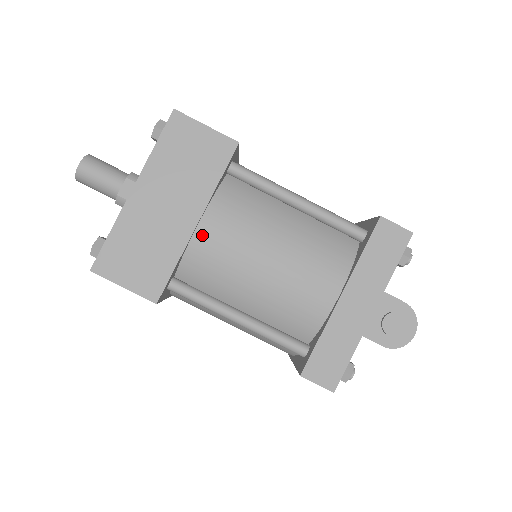
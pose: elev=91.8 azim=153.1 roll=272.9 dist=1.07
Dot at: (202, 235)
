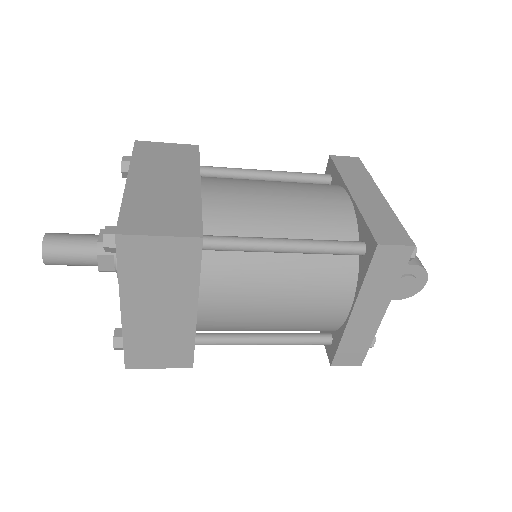
Dot at: (205, 315)
